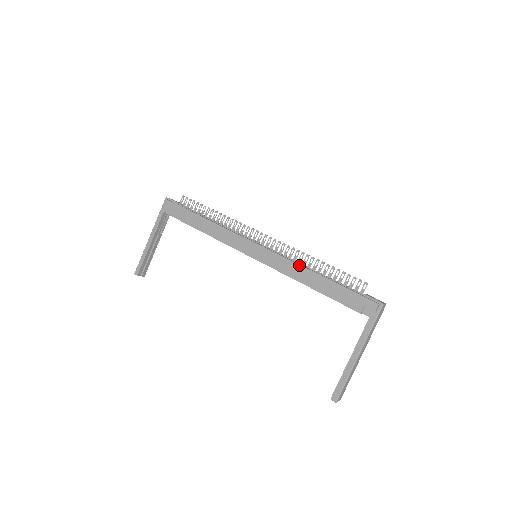
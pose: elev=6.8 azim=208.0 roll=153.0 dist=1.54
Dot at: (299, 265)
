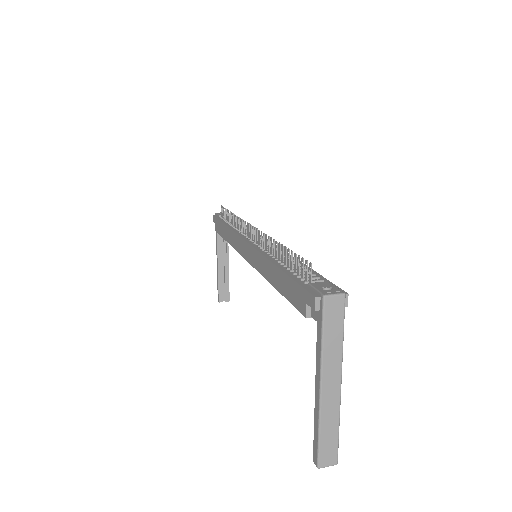
Dot at: (265, 258)
